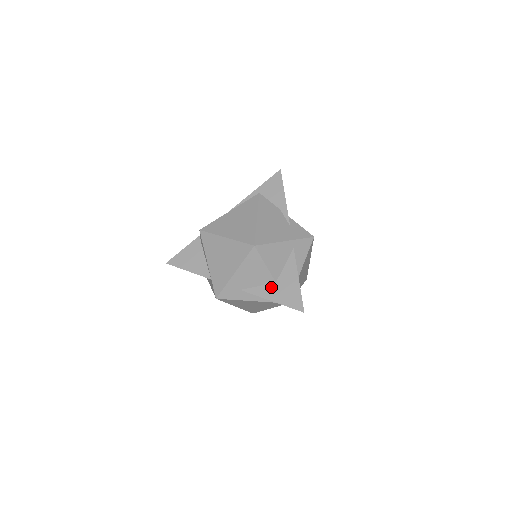
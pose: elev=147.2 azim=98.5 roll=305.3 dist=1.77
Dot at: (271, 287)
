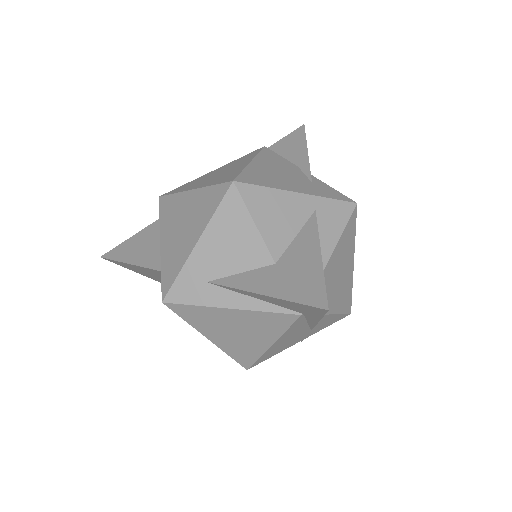
Dot at: (265, 272)
